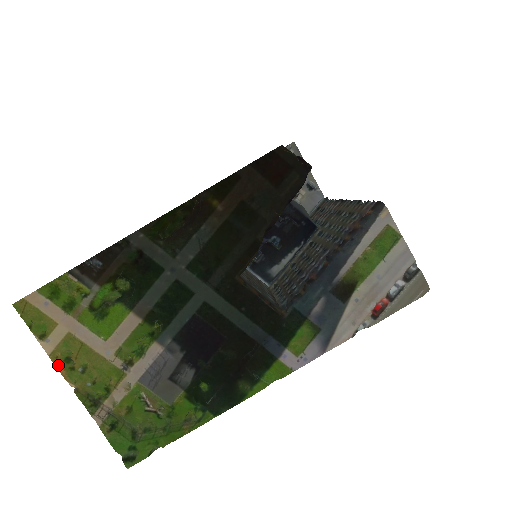
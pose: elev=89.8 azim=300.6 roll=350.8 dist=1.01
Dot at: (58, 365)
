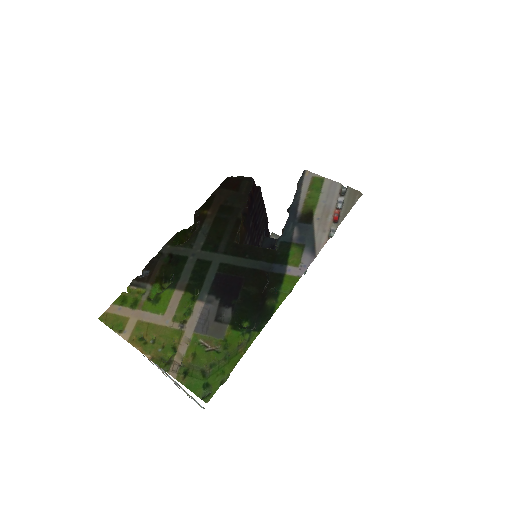
Dot at: (135, 345)
